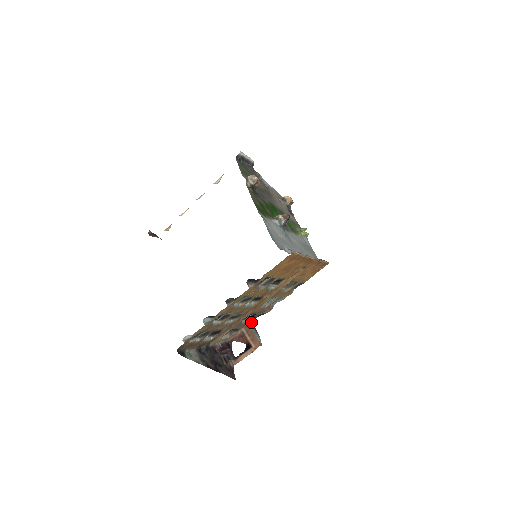
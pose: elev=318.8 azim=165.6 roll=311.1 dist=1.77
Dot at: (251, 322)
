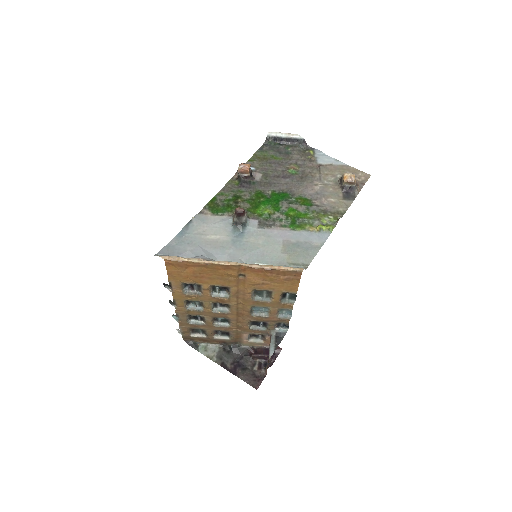
Dot at: (276, 331)
